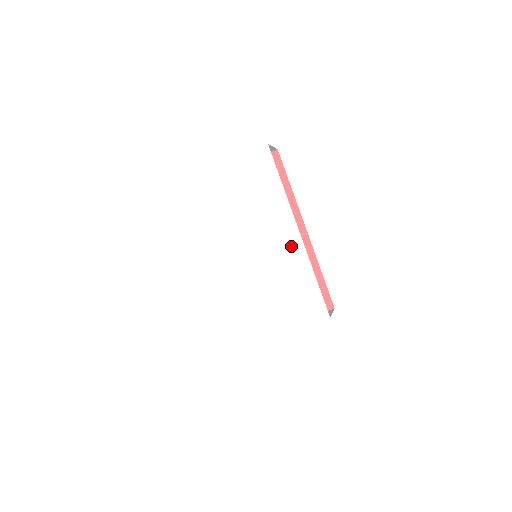
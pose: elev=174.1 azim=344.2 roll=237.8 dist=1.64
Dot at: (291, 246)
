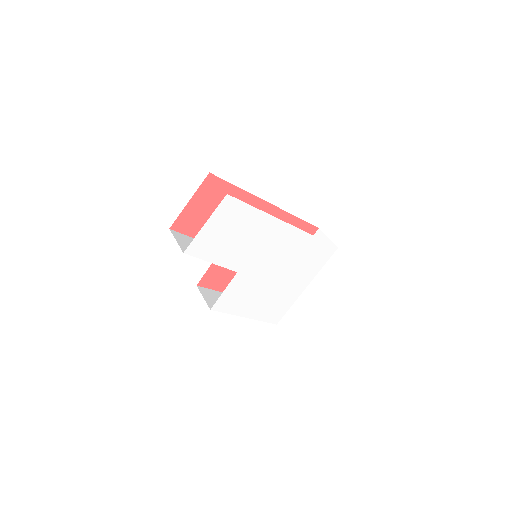
Dot at: (290, 237)
